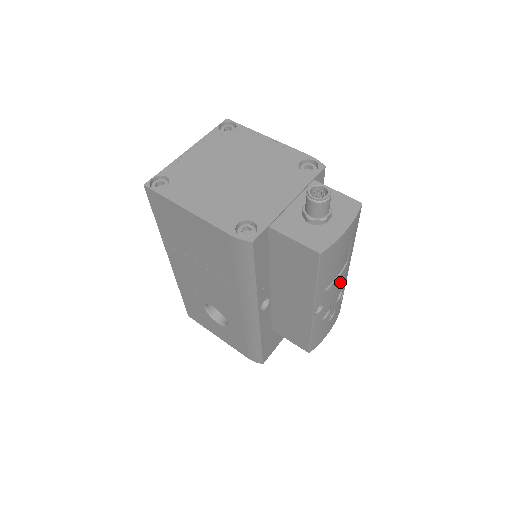
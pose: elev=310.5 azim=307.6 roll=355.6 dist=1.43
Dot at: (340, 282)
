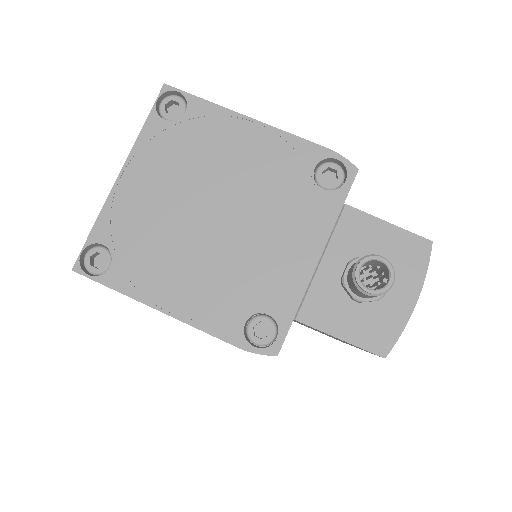
Dot at: occluded
